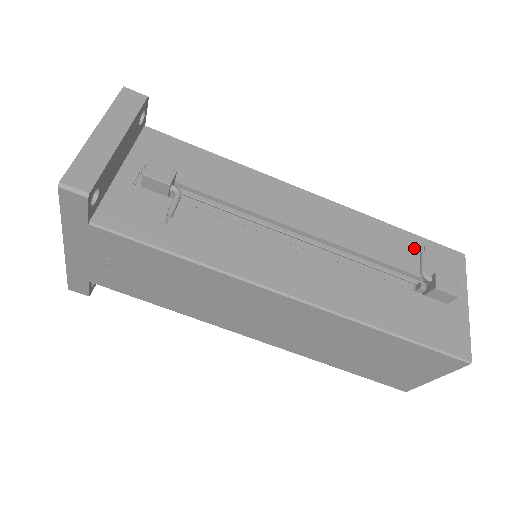
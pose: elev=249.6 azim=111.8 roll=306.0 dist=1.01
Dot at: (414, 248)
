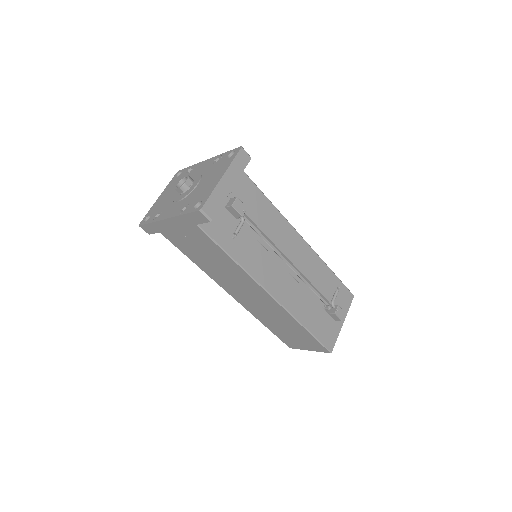
Dot at: (334, 285)
